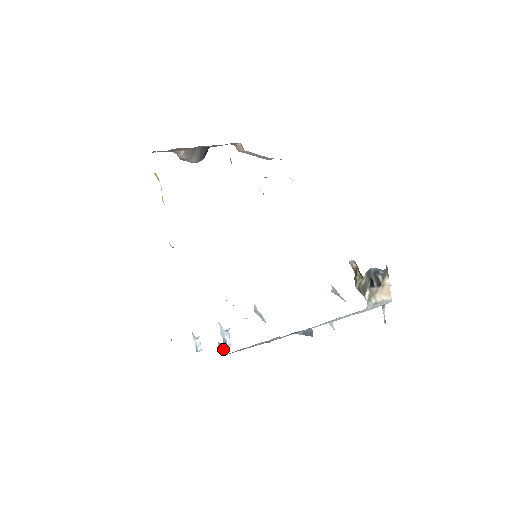
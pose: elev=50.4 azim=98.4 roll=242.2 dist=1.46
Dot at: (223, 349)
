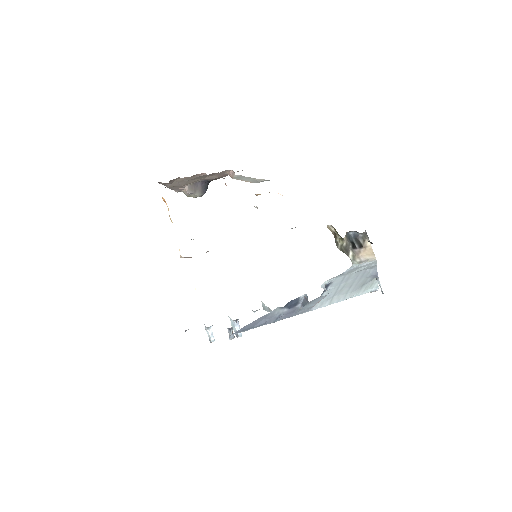
Dot at: (233, 335)
